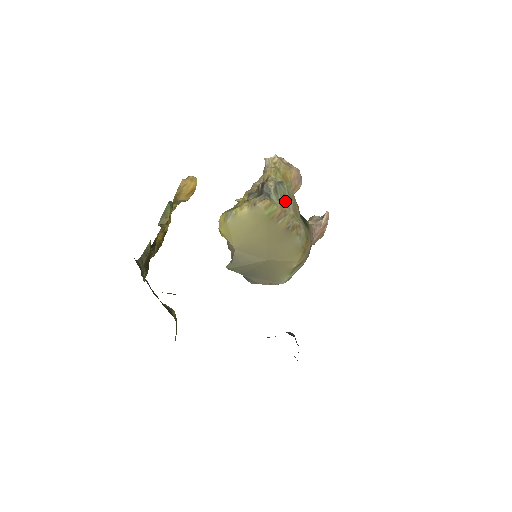
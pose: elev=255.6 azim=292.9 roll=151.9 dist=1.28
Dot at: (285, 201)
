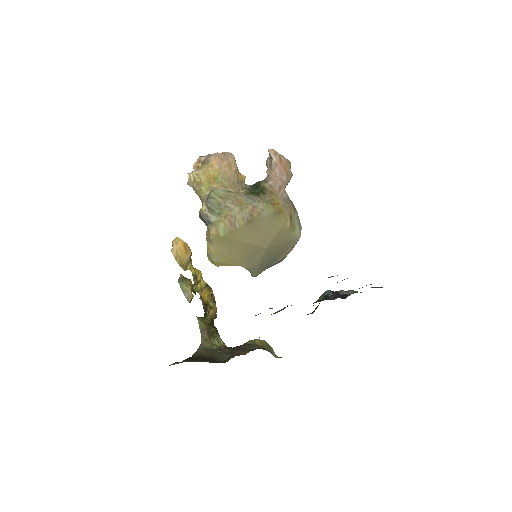
Dot at: (224, 209)
